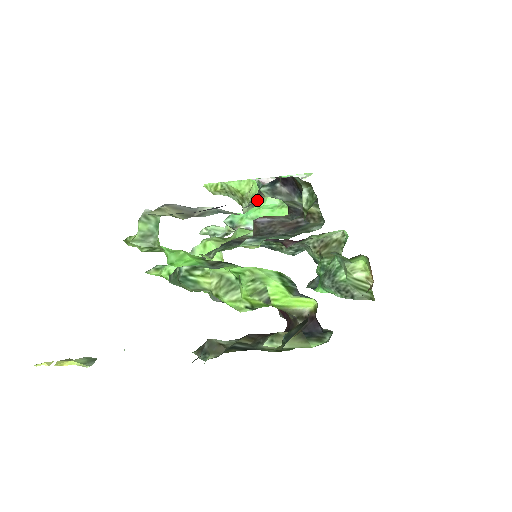
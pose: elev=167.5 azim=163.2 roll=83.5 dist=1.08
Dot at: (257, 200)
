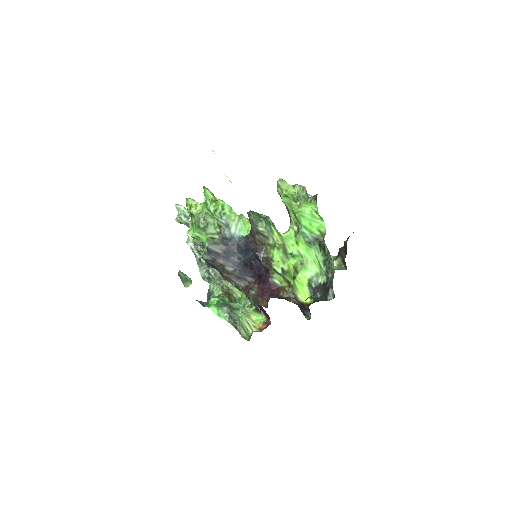
Dot at: occluded
